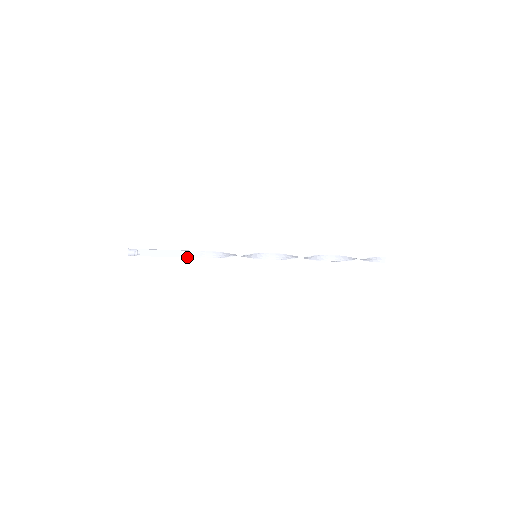
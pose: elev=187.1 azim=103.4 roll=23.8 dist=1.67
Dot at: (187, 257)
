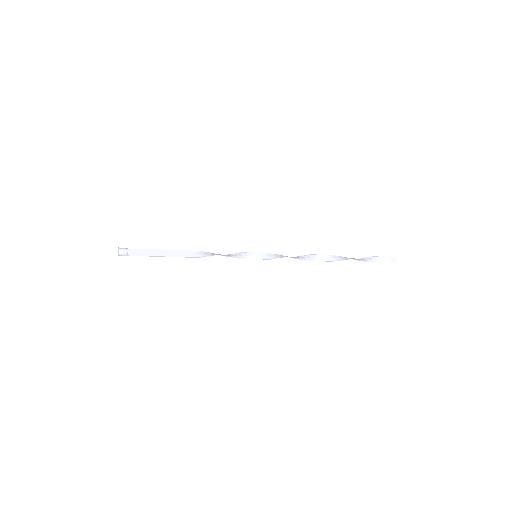
Dot at: occluded
